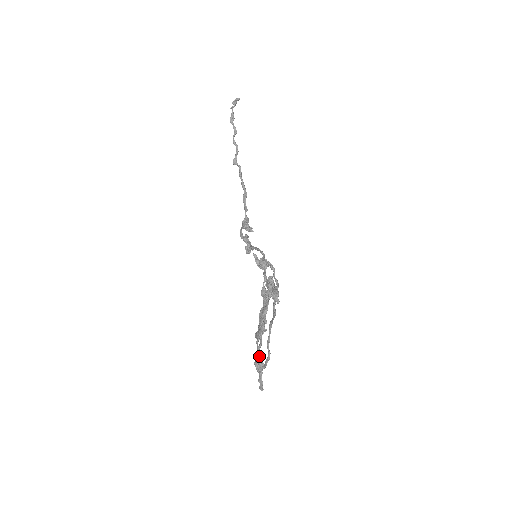
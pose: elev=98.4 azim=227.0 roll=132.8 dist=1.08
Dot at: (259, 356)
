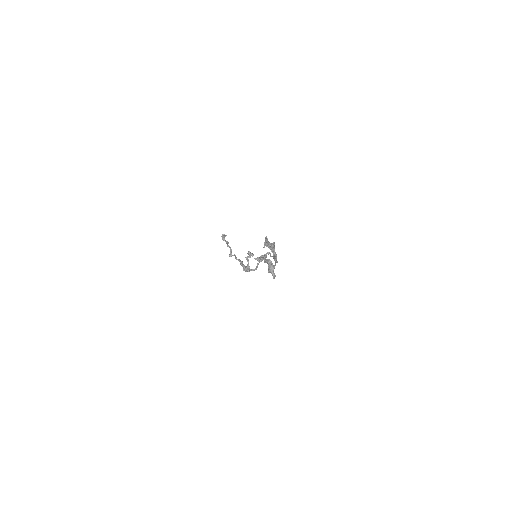
Dot at: (268, 242)
